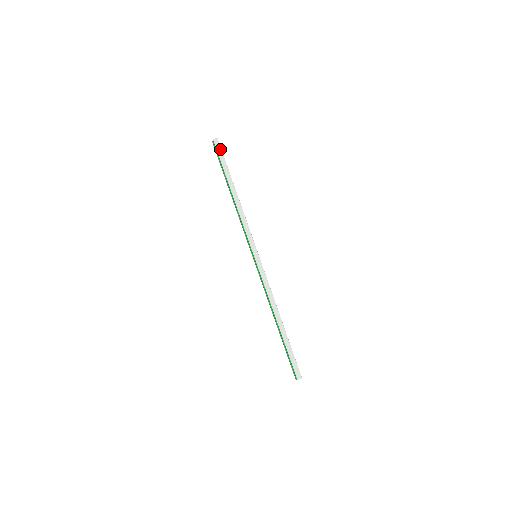
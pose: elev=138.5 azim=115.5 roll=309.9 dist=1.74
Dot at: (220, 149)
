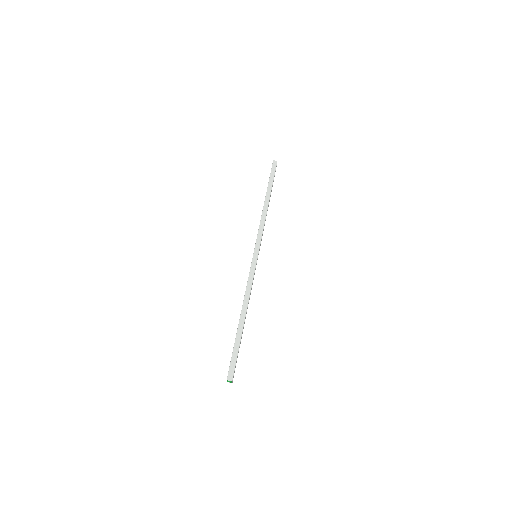
Dot at: (275, 169)
